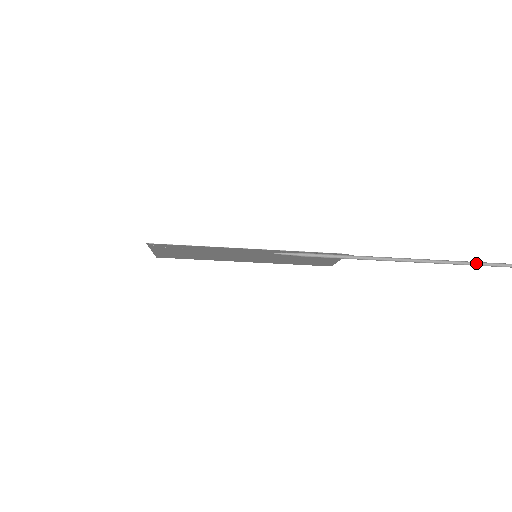
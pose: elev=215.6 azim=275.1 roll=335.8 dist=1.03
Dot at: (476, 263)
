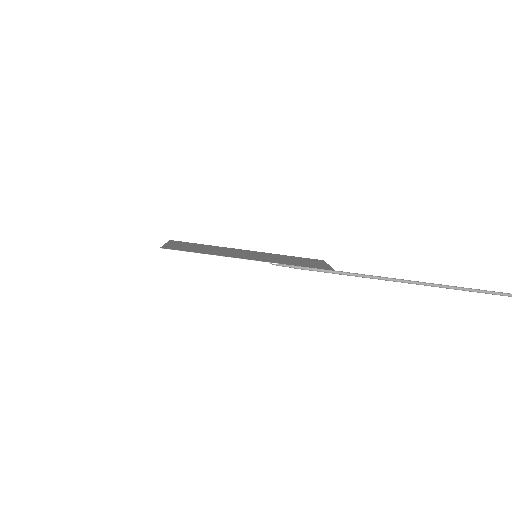
Dot at: (447, 287)
